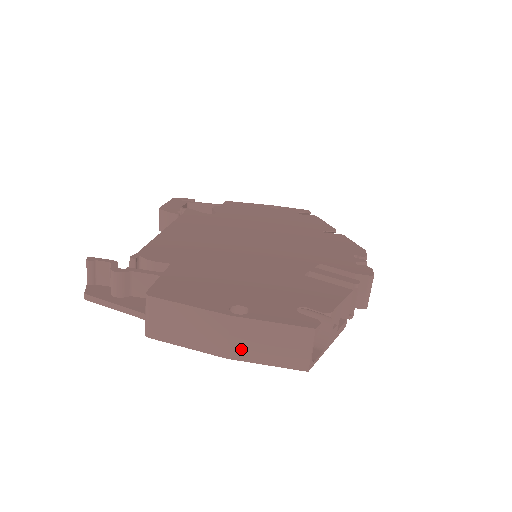
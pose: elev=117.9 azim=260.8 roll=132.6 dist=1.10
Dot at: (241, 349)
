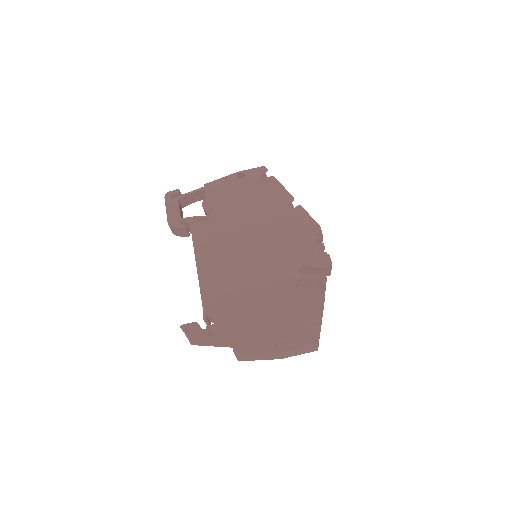
Dot at: (286, 356)
